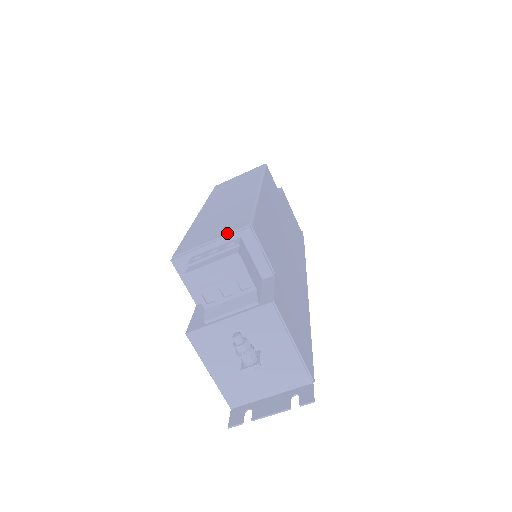
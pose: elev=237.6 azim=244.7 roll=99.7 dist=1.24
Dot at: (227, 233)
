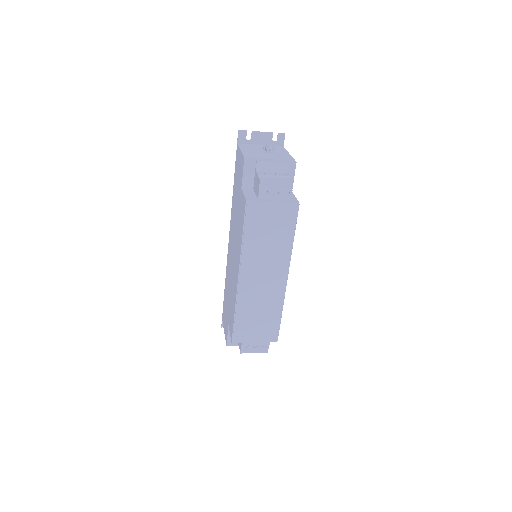
Dot at: (265, 341)
